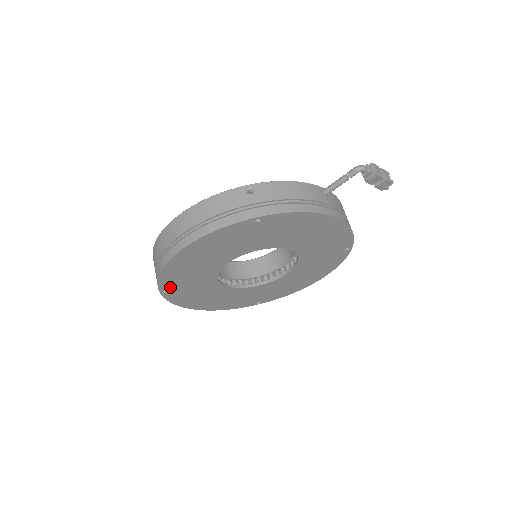
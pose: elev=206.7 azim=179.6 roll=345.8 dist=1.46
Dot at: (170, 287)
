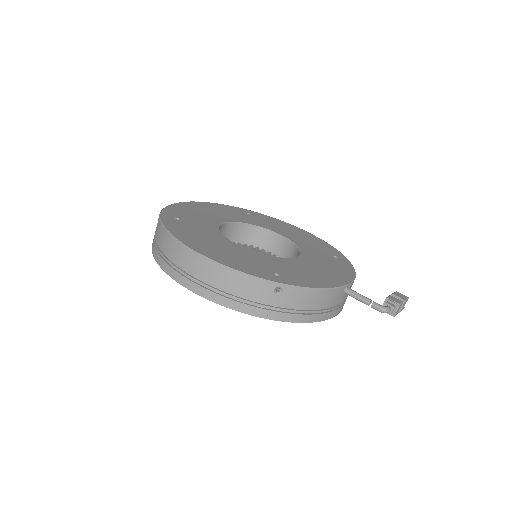
Dot at: occluded
